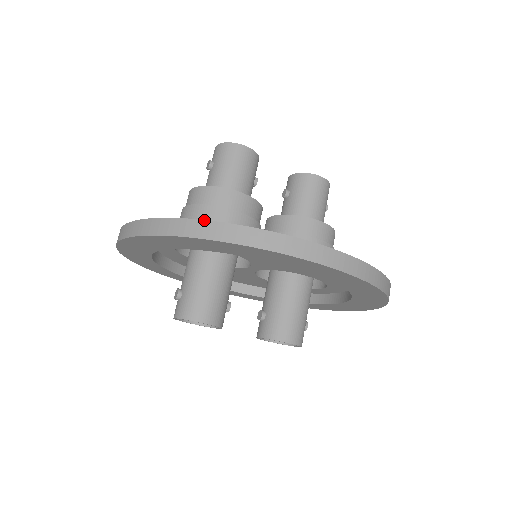
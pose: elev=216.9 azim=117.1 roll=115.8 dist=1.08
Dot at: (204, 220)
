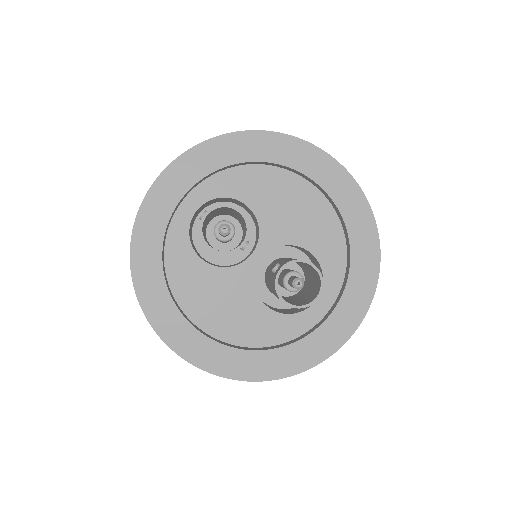
Dot at: occluded
